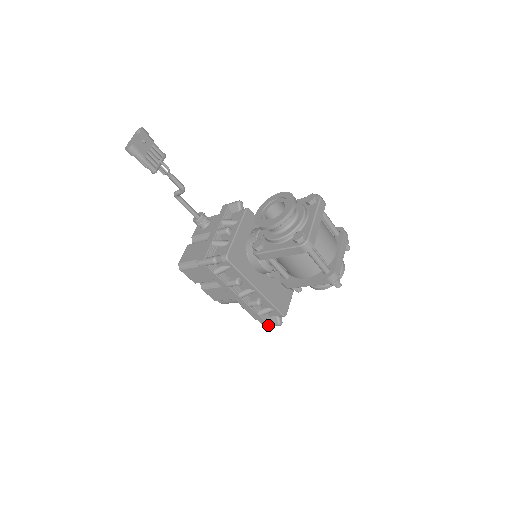
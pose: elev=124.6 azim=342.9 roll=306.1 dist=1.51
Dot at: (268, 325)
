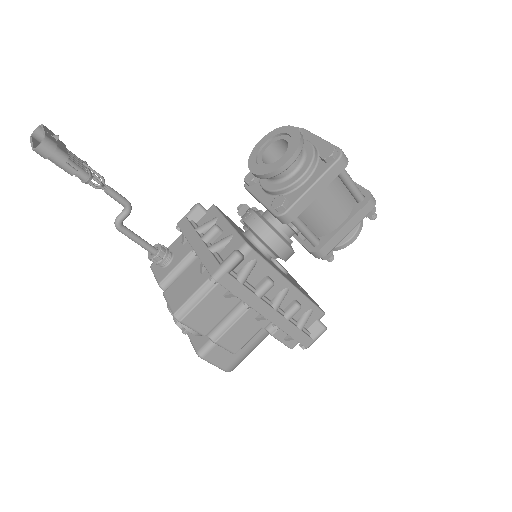
Dot at: (312, 341)
